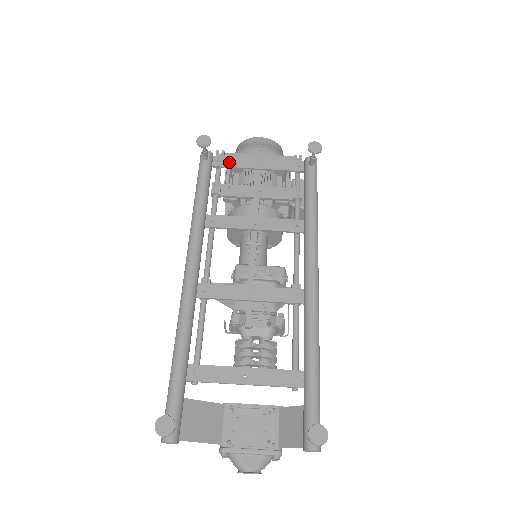
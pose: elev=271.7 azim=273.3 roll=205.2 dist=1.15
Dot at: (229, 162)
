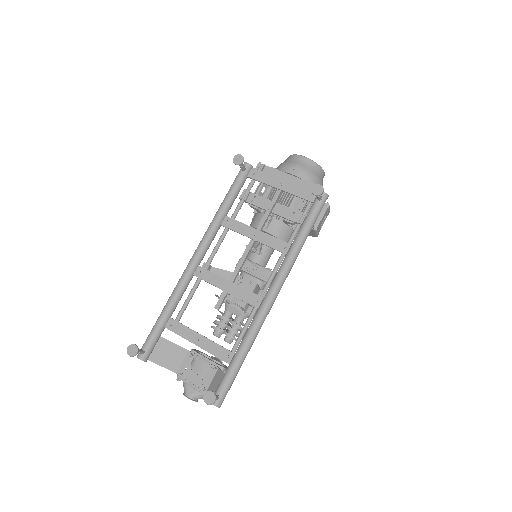
Dot at: (261, 177)
